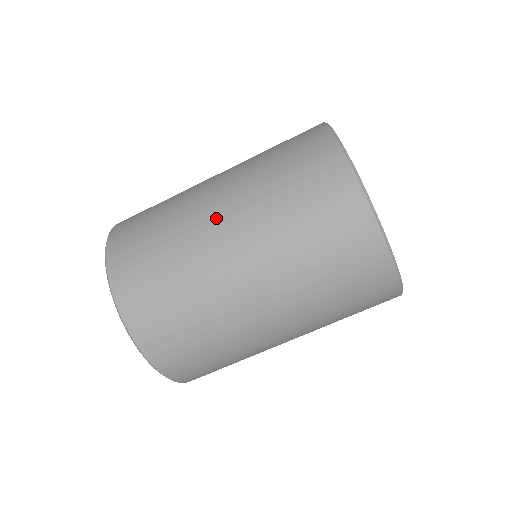
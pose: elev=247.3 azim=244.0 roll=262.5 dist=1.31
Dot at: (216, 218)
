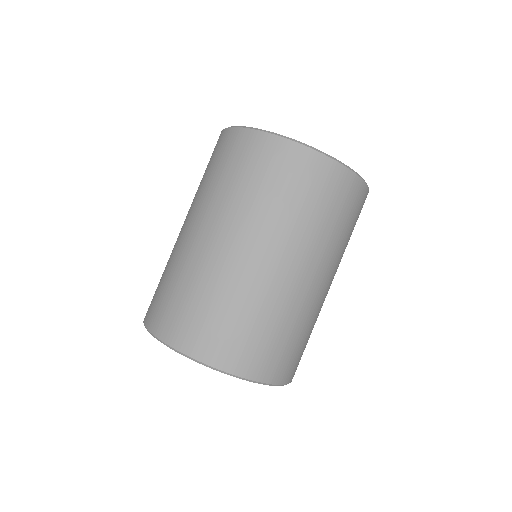
Dot at: (215, 243)
